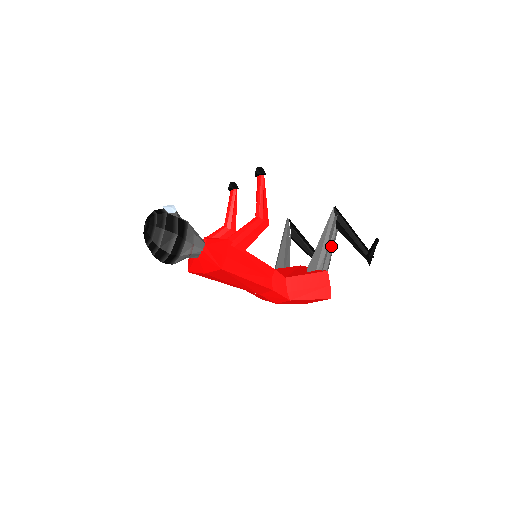
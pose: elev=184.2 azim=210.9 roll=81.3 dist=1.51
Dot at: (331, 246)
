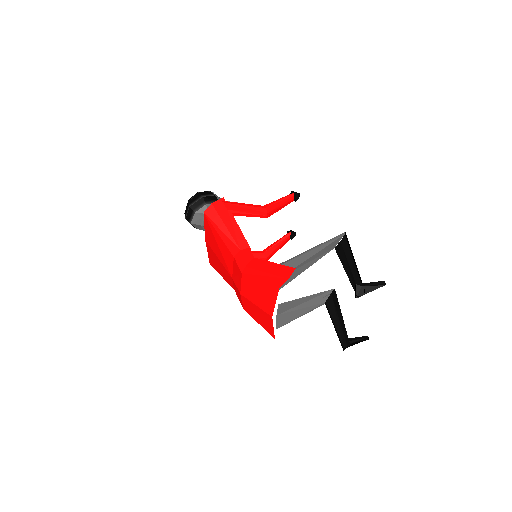
Dot at: occluded
